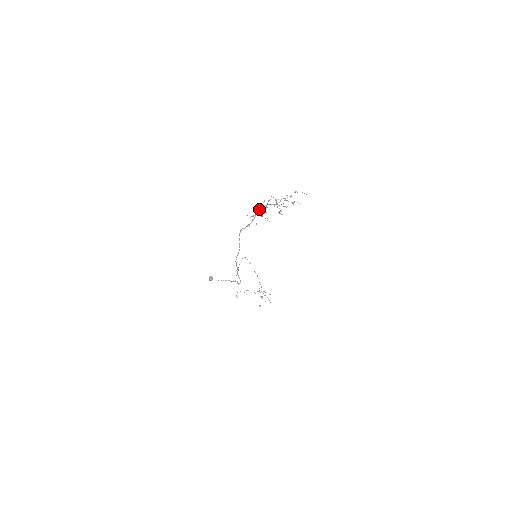
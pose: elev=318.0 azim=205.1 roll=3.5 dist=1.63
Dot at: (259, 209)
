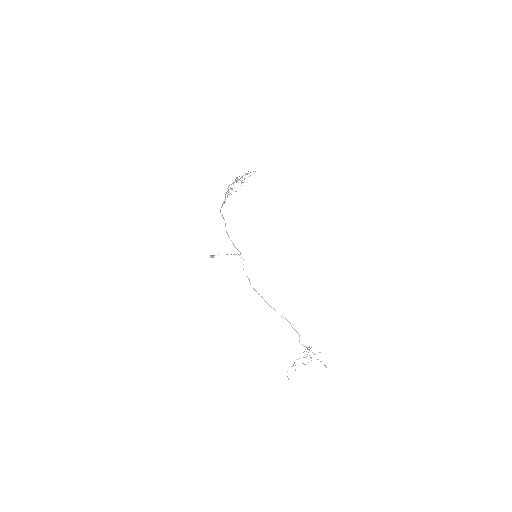
Dot at: occluded
